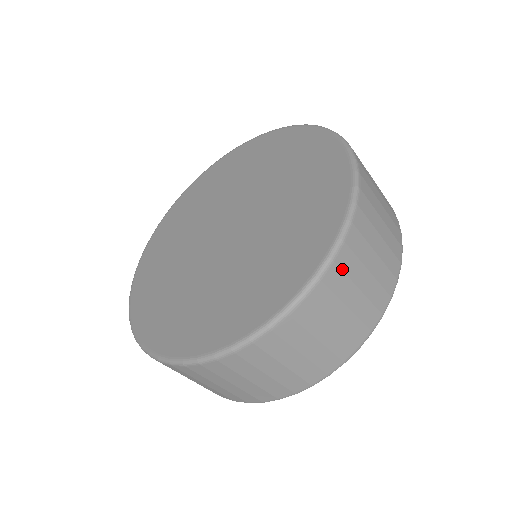
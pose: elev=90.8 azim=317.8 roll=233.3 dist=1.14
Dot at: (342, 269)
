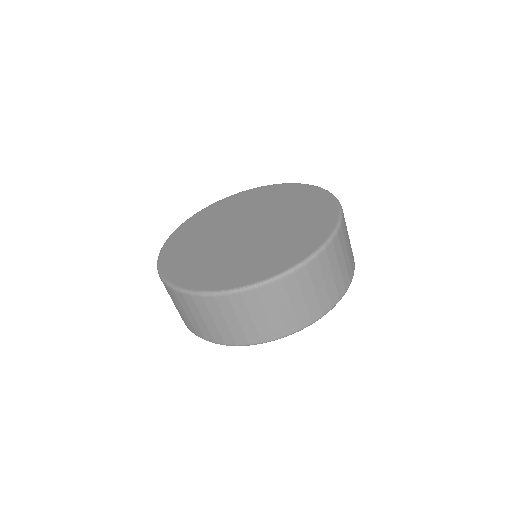
Dot at: occluded
